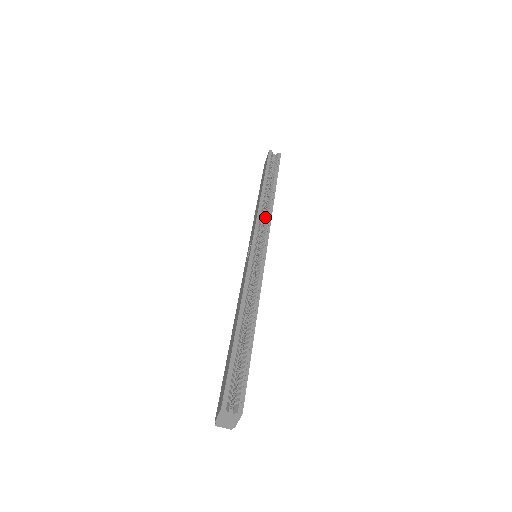
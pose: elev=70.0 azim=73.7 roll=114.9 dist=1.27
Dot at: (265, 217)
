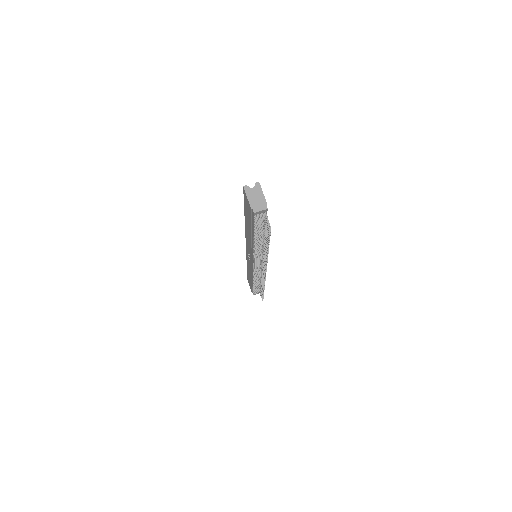
Dot at: occluded
